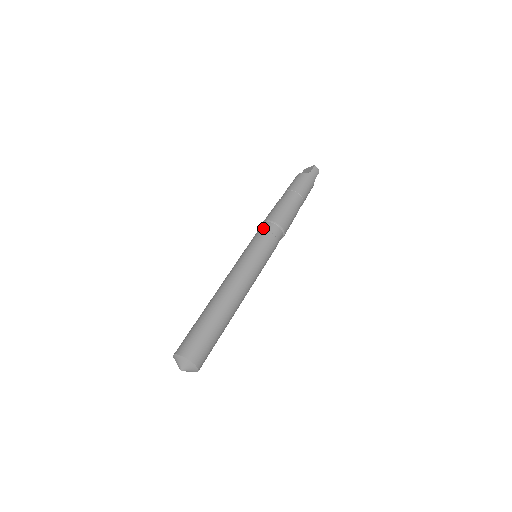
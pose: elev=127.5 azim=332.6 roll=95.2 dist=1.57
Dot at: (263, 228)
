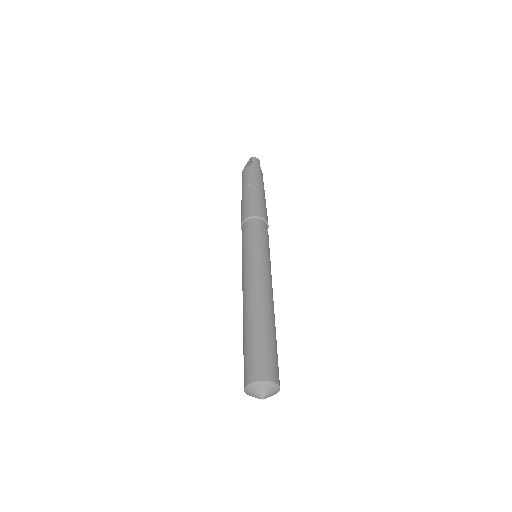
Dot at: (246, 228)
